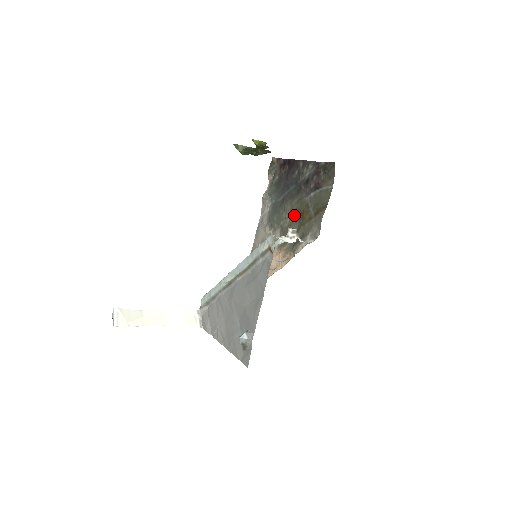
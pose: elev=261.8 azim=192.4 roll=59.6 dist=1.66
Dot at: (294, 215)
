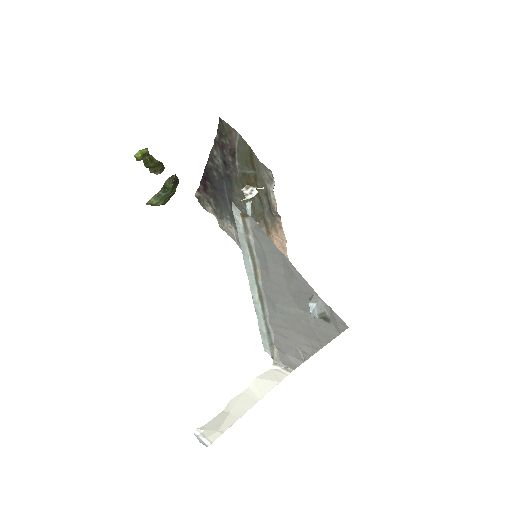
Dot at: occluded
